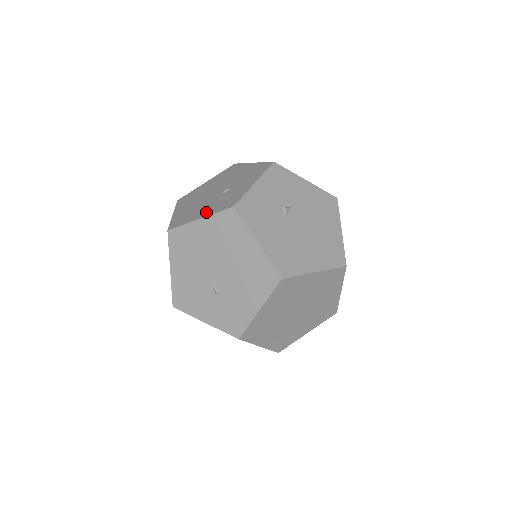
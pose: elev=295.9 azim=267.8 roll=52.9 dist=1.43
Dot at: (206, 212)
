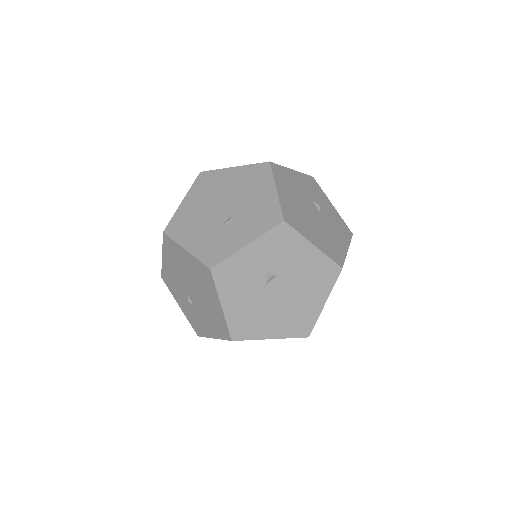
Dot at: (195, 245)
